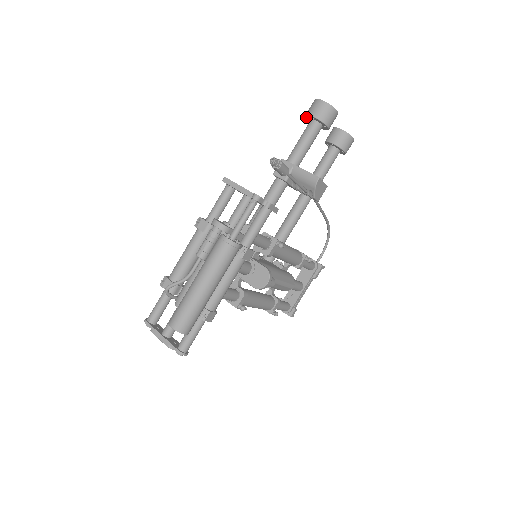
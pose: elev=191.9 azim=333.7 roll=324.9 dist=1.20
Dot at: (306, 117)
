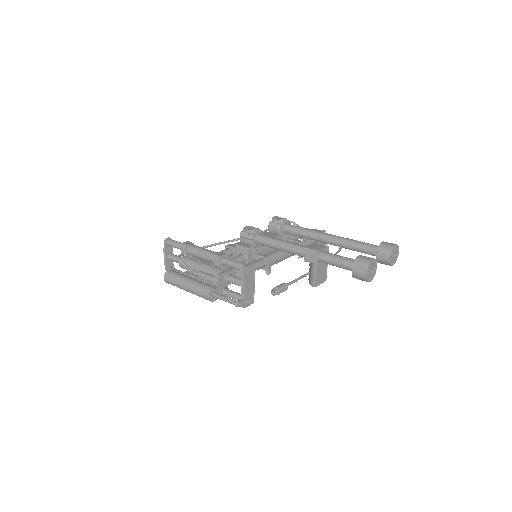
Dot at: (357, 257)
